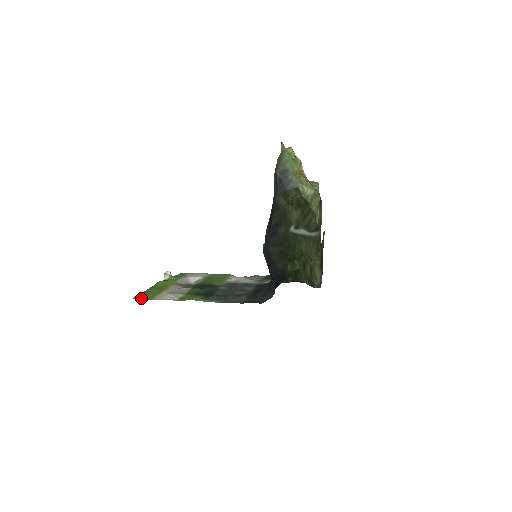
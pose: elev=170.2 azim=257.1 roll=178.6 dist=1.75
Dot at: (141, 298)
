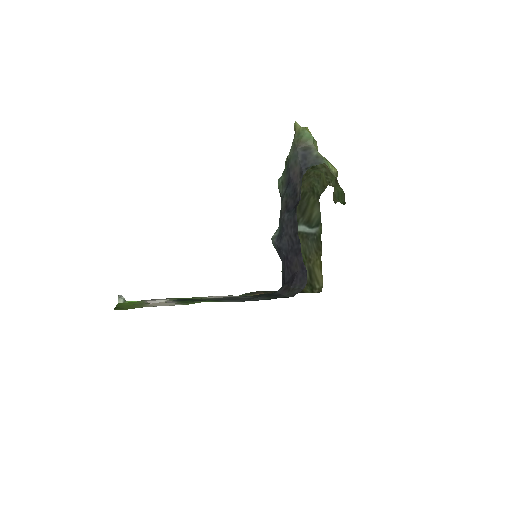
Dot at: (125, 308)
